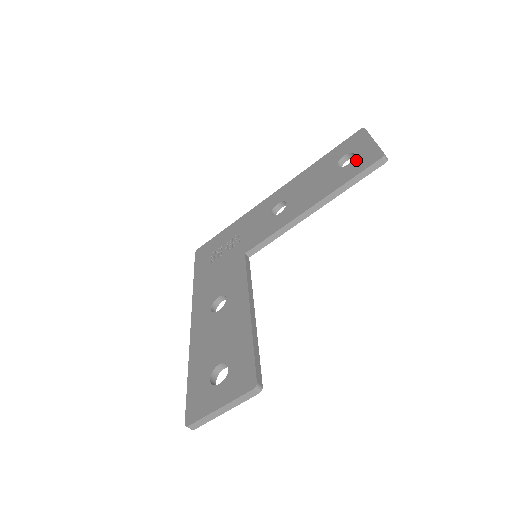
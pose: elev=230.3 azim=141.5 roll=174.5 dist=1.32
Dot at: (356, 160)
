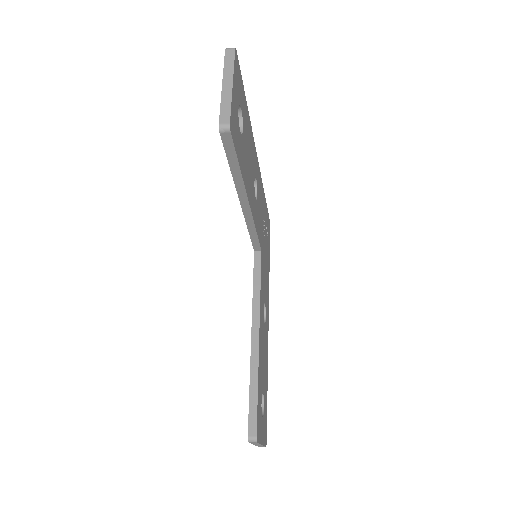
Dot at: occluded
